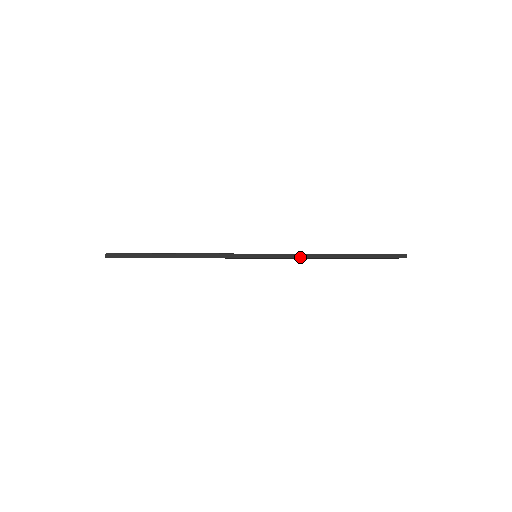
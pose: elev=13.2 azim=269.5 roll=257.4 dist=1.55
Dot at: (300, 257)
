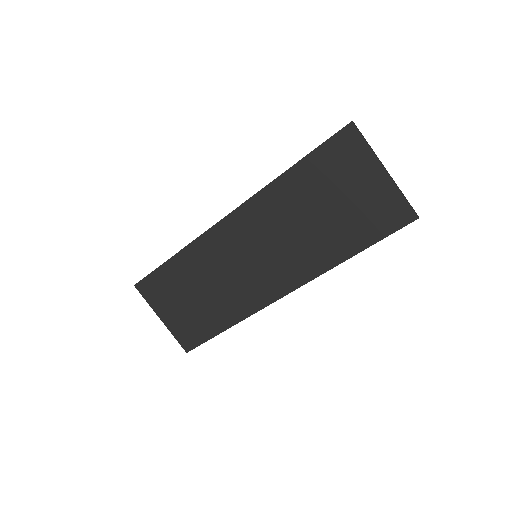
Dot at: (258, 192)
